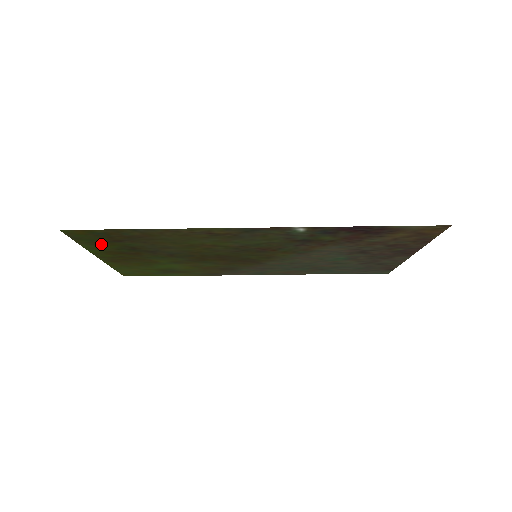
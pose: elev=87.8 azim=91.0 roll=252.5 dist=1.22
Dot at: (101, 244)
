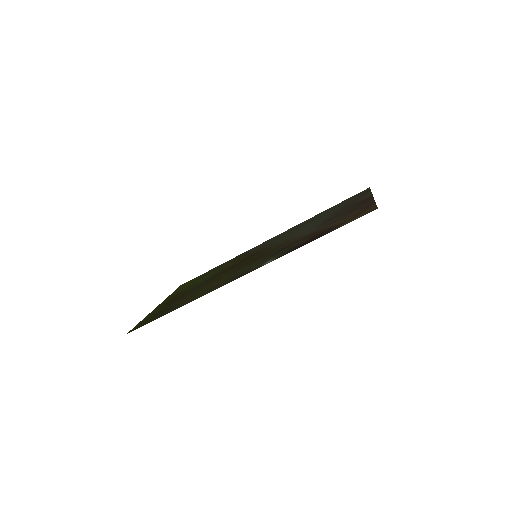
Dot at: (154, 314)
